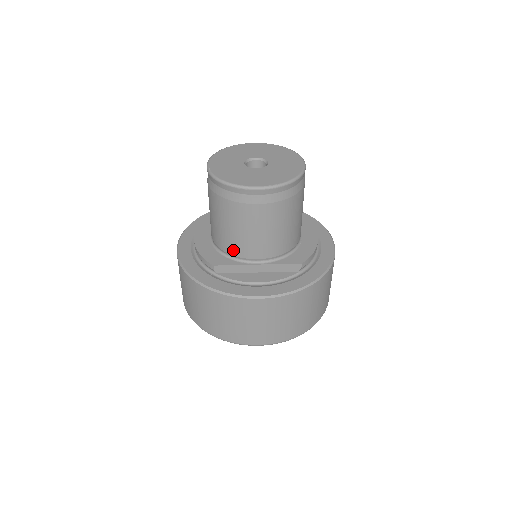
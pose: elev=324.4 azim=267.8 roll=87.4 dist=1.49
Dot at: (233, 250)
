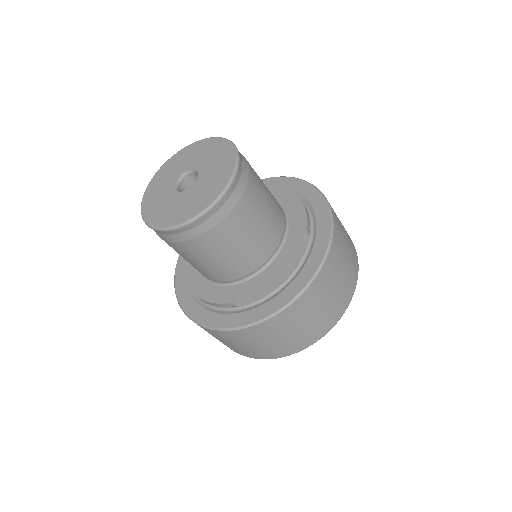
Dot at: (237, 274)
